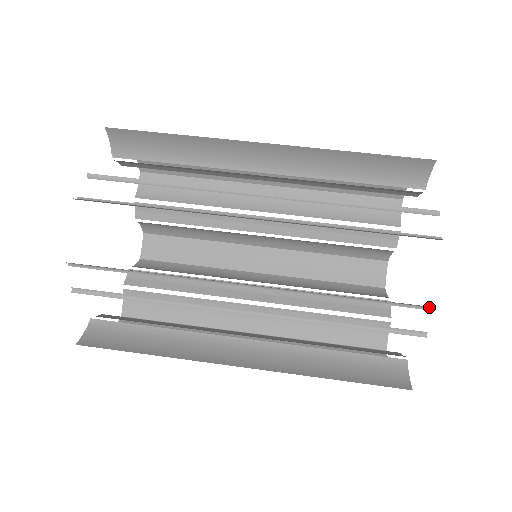
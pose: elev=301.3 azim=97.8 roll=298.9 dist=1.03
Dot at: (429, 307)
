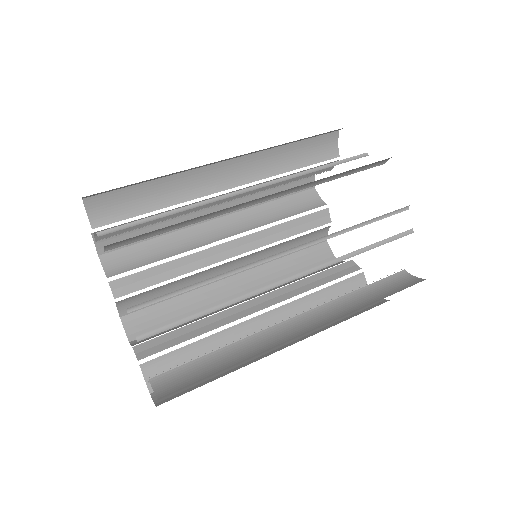
Dot at: occluded
